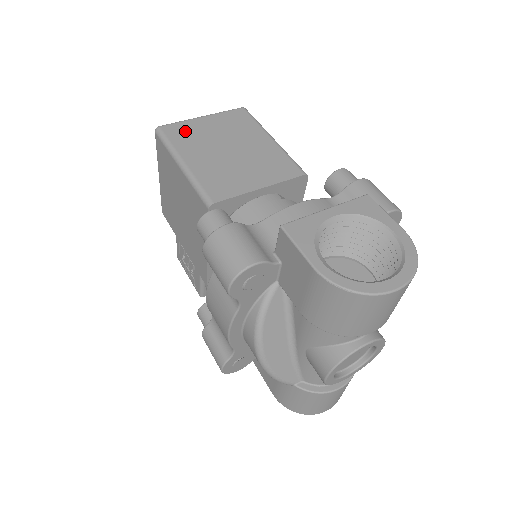
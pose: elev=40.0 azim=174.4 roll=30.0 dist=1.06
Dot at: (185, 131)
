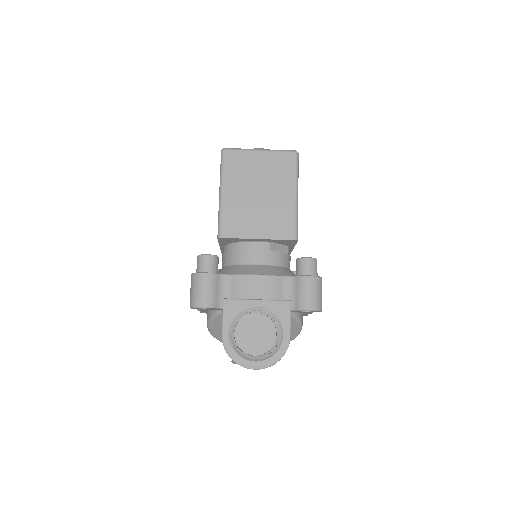
Dot at: (239, 162)
